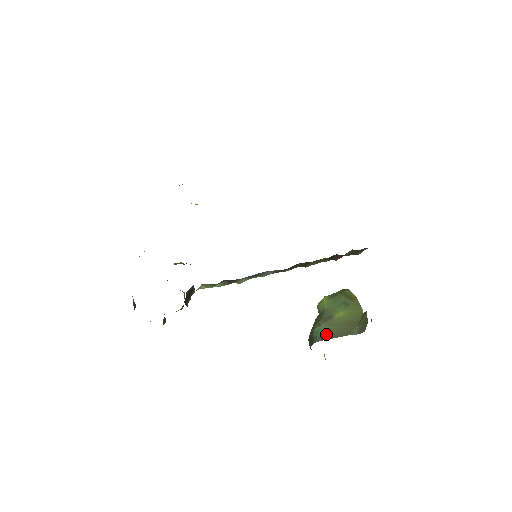
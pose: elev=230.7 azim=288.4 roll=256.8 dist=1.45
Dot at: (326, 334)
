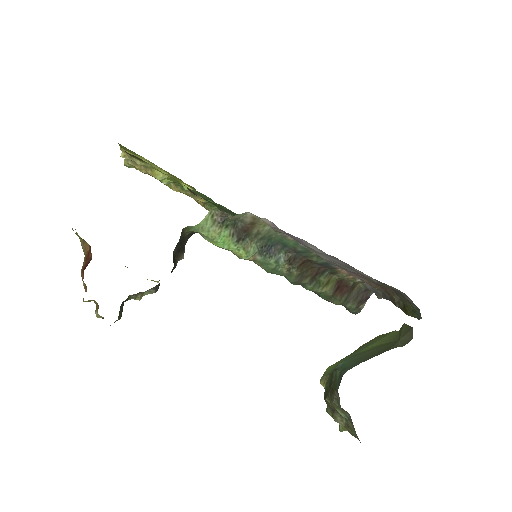
Dot at: (358, 360)
